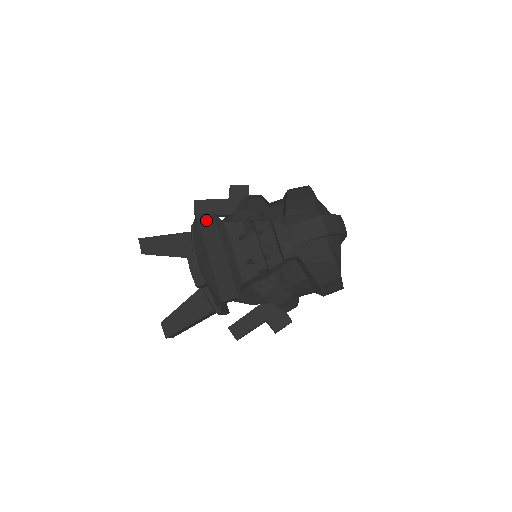
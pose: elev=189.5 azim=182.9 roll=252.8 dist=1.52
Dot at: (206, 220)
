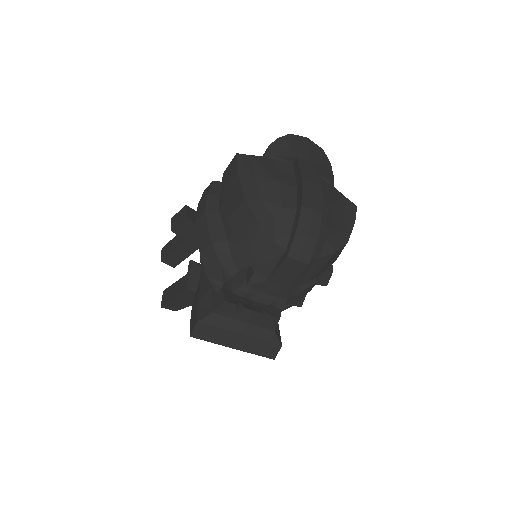
Dot at: (201, 332)
